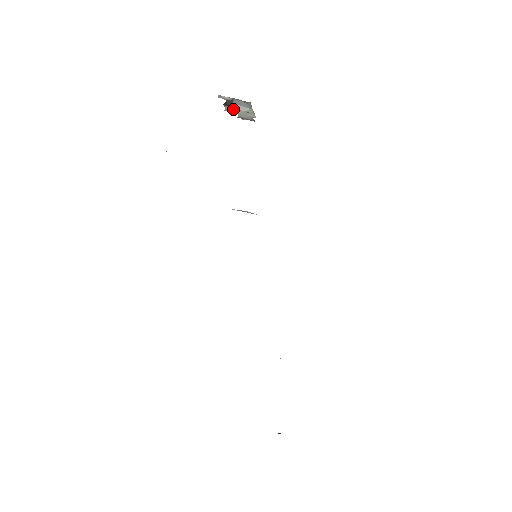
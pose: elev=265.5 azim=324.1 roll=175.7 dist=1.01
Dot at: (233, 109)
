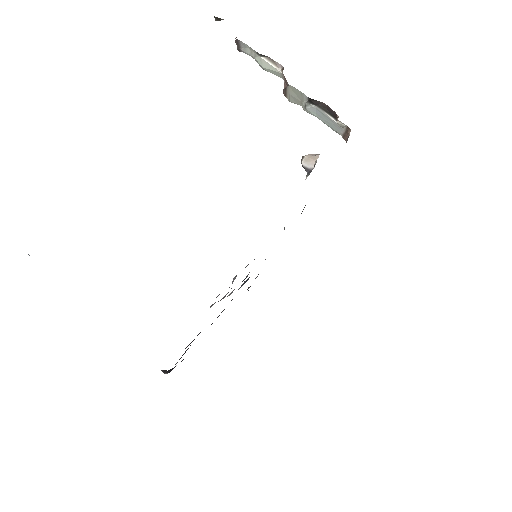
Dot at: (299, 94)
